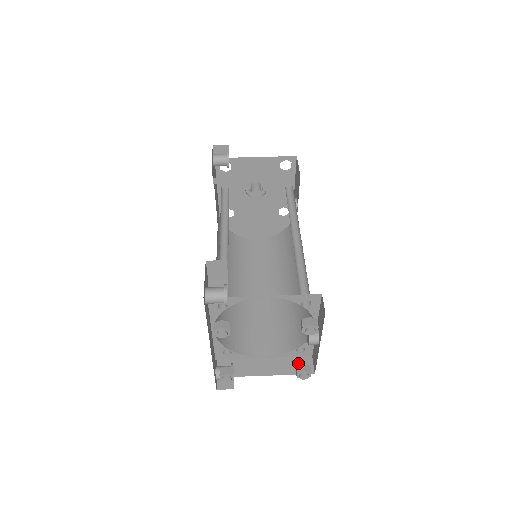
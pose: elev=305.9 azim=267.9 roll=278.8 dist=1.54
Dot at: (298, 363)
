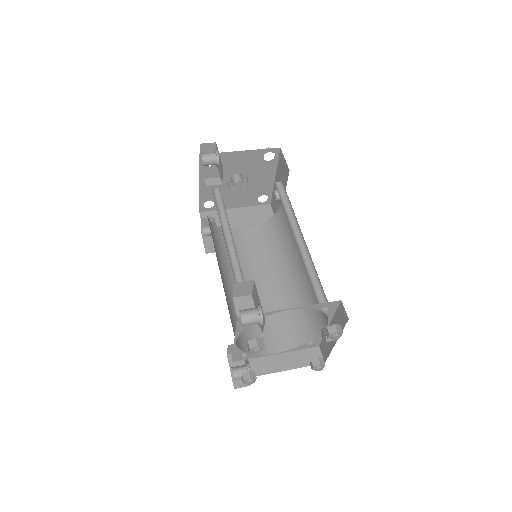
Dot at: (308, 355)
